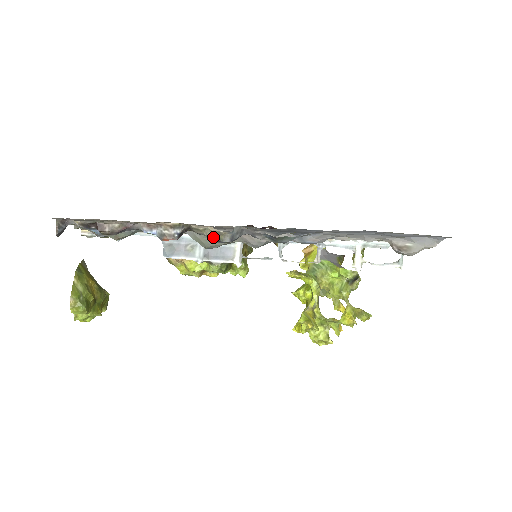
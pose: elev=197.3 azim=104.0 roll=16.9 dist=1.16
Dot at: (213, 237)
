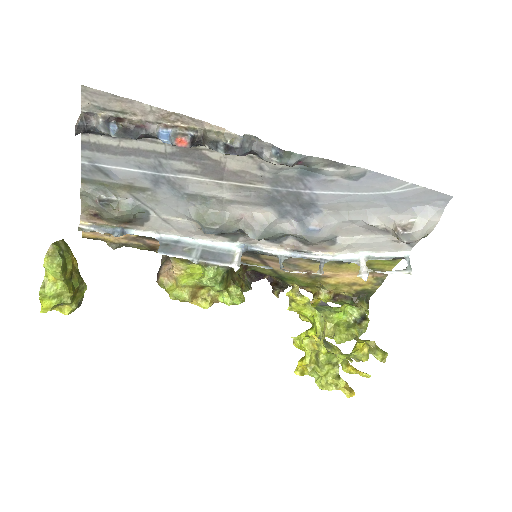
Dot at: (224, 140)
